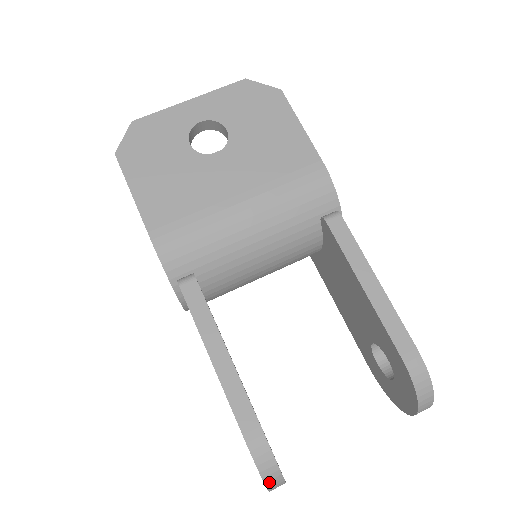
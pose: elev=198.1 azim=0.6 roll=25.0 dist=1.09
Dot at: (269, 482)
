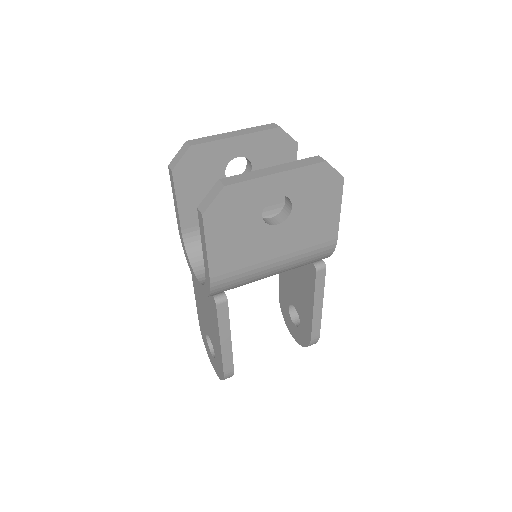
Dot at: occluded
